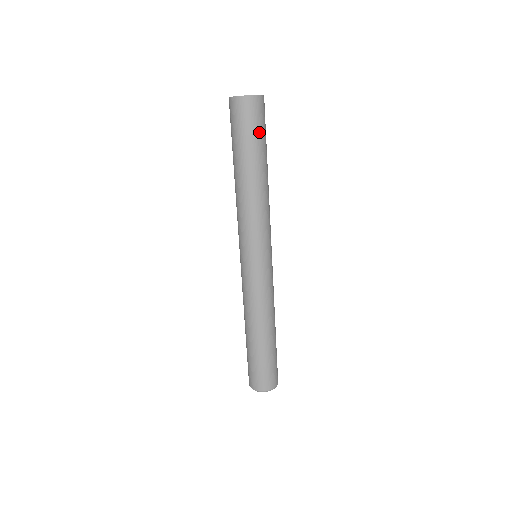
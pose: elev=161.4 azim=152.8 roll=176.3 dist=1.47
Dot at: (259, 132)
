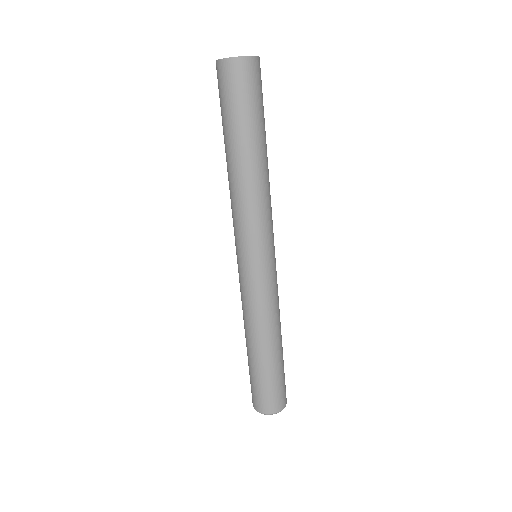
Dot at: (242, 104)
